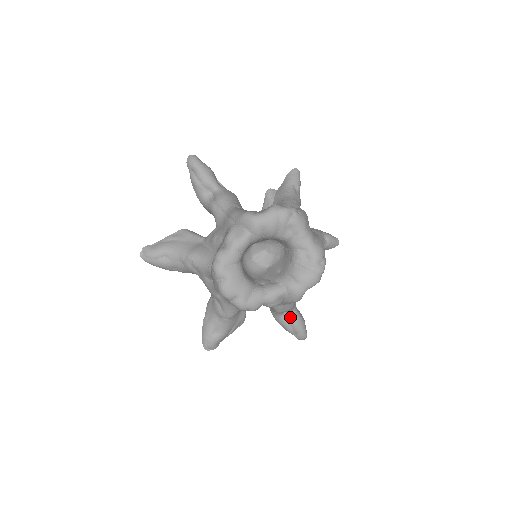
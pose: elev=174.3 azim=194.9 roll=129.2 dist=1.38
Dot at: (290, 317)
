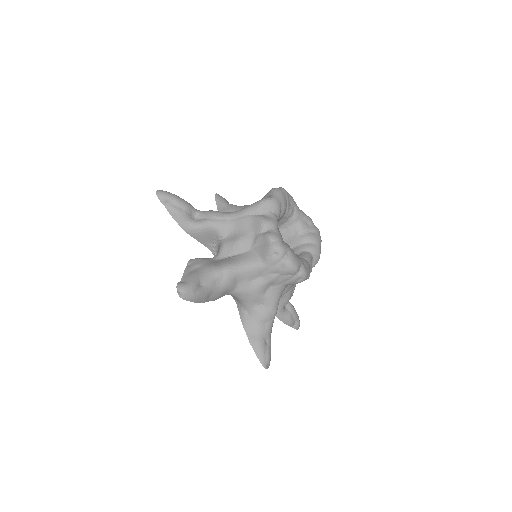
Dot at: (289, 307)
